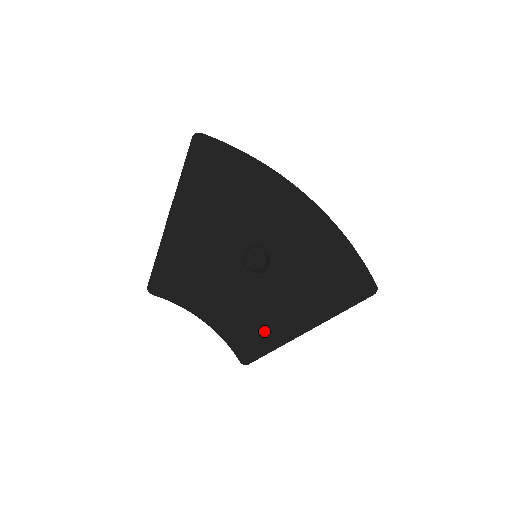
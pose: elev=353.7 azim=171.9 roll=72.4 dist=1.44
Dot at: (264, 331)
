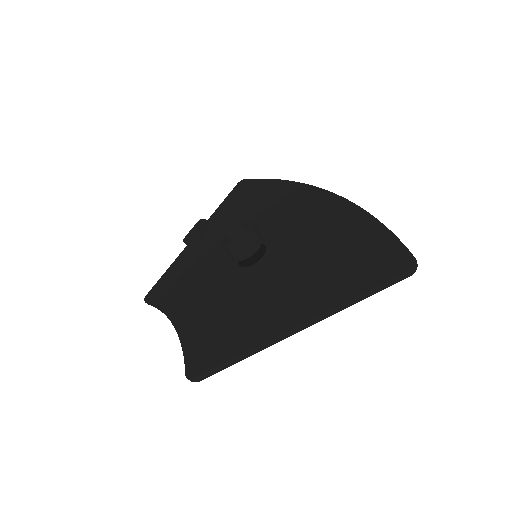
Dot at: (230, 333)
